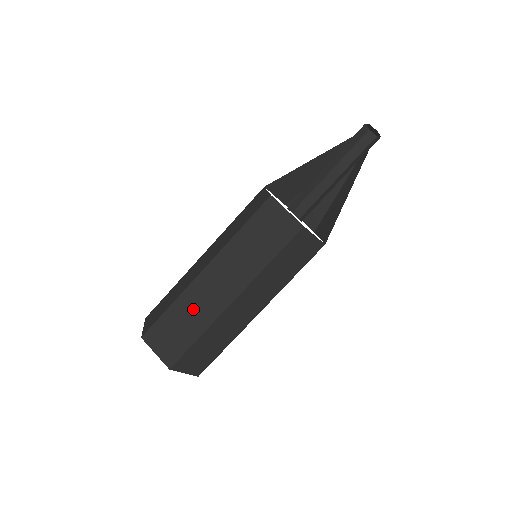
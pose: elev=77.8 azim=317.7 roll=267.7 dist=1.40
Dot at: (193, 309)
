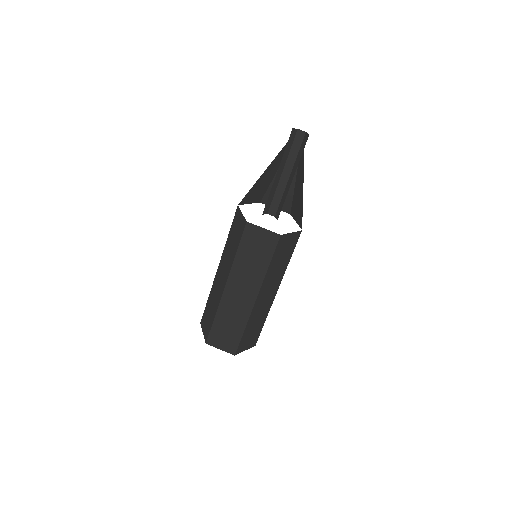
Dot at: (231, 315)
